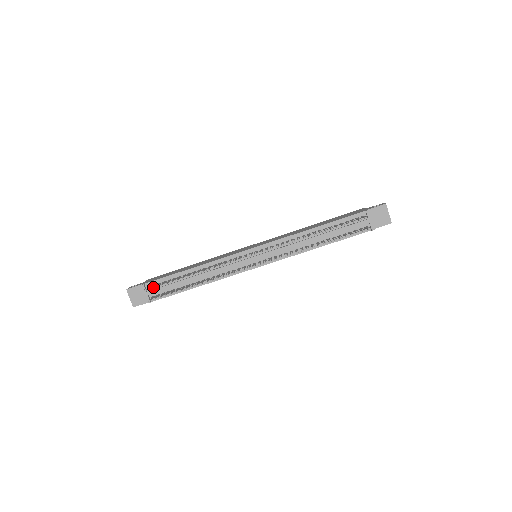
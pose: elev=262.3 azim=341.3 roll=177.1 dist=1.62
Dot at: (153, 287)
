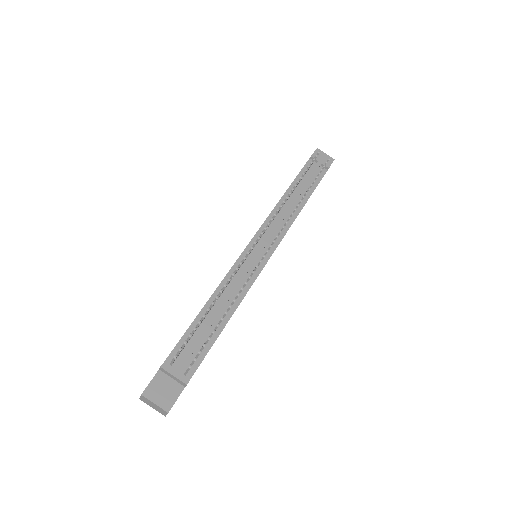
Dot at: (176, 360)
